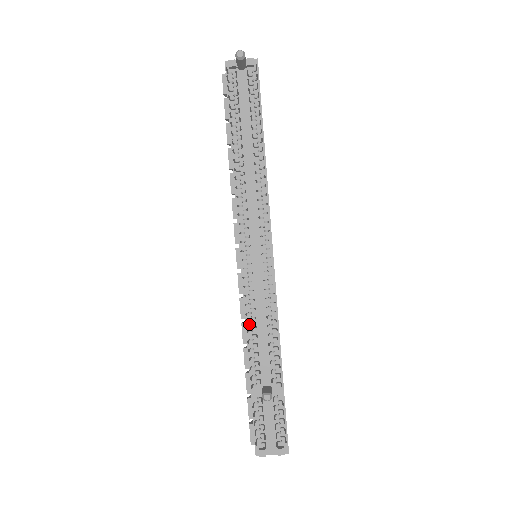
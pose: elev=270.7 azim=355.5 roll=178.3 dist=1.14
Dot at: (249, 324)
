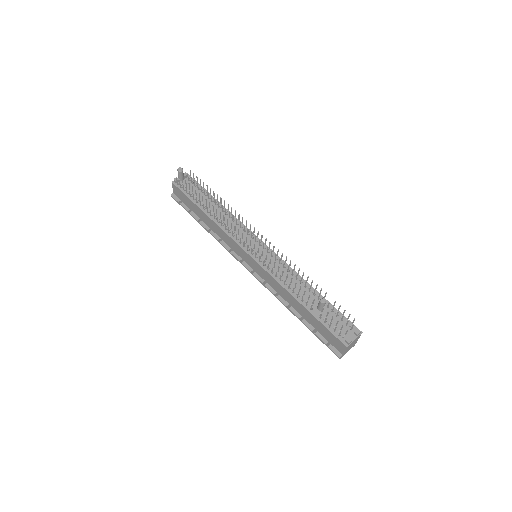
Dot at: (282, 283)
